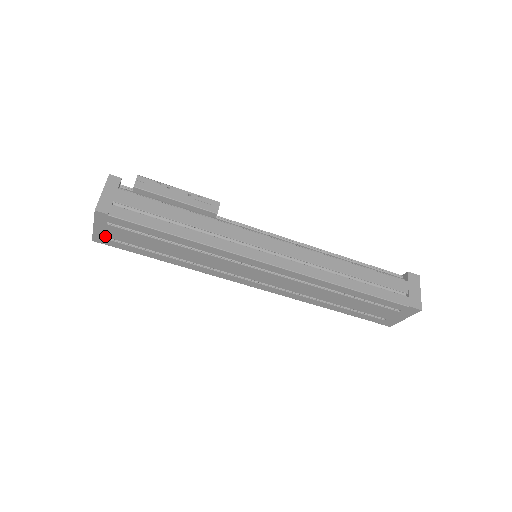
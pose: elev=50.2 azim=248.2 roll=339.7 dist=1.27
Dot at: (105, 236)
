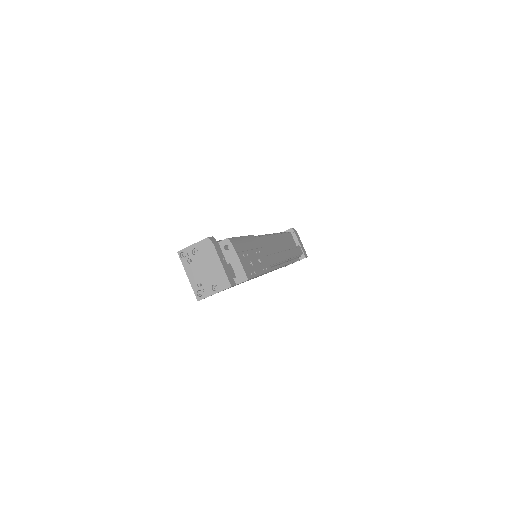
Dot at: occluded
